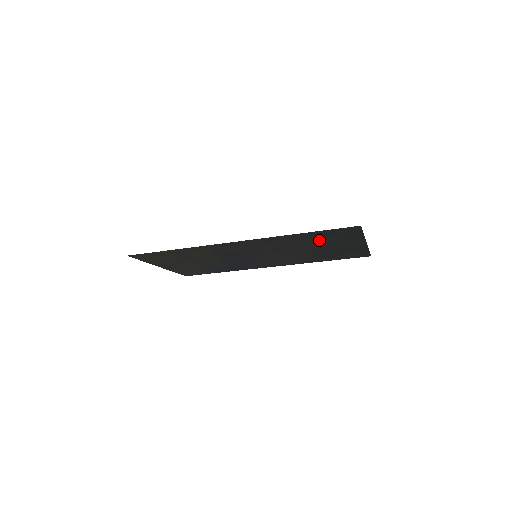
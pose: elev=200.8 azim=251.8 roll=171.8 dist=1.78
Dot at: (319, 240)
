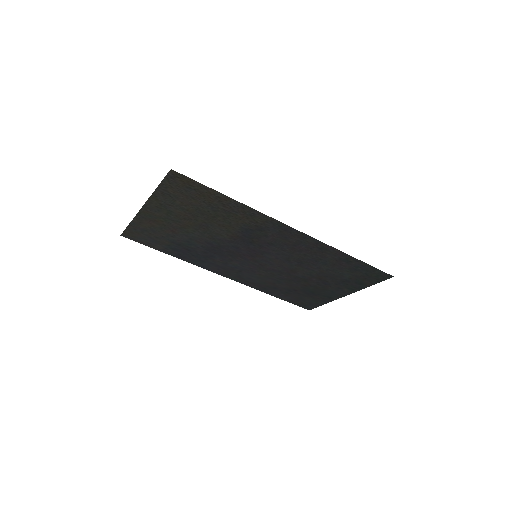
Dot at: (338, 272)
